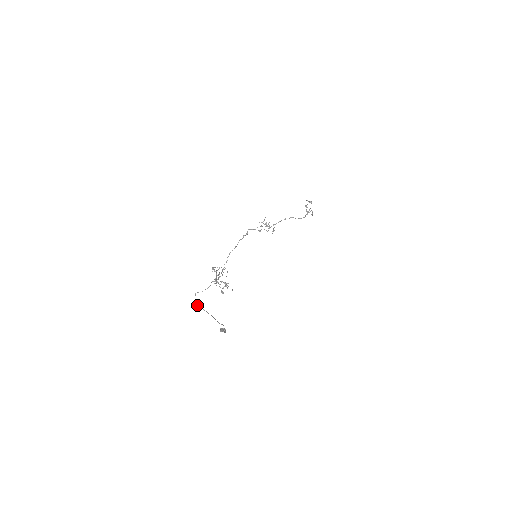
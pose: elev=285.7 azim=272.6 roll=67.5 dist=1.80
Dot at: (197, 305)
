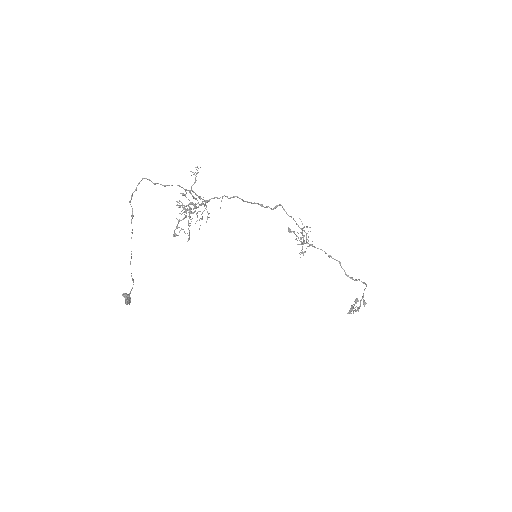
Dot at: occluded
